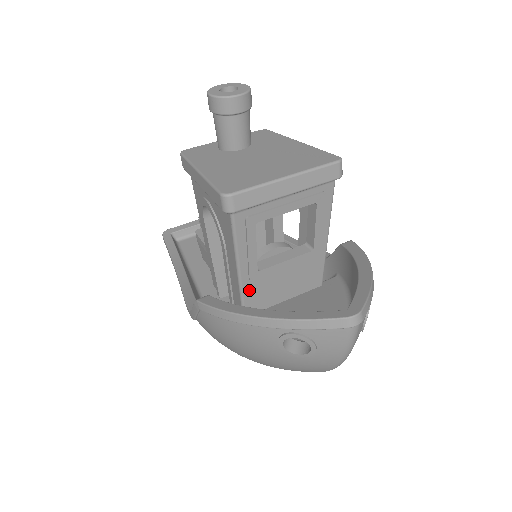
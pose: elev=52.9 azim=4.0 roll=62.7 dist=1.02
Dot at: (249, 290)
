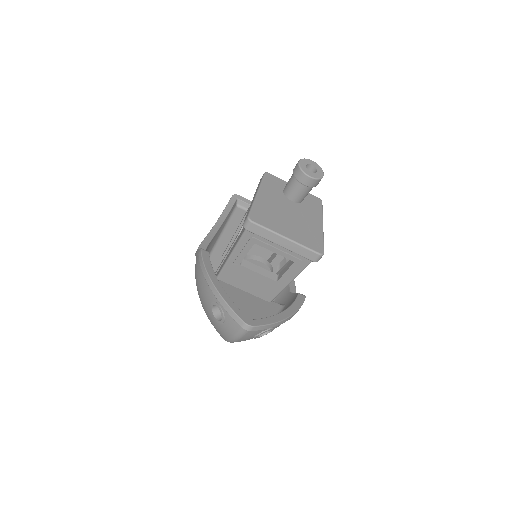
Dot at: (229, 269)
